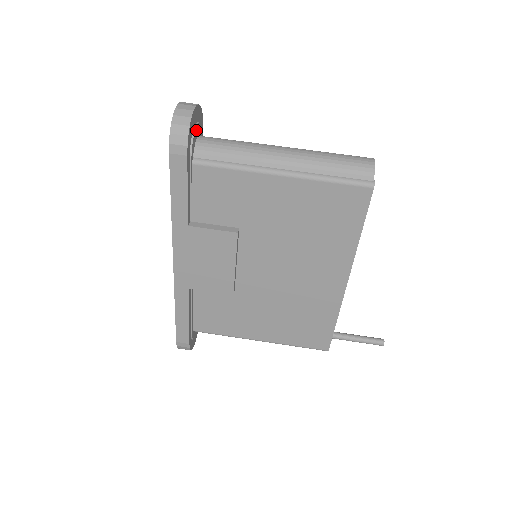
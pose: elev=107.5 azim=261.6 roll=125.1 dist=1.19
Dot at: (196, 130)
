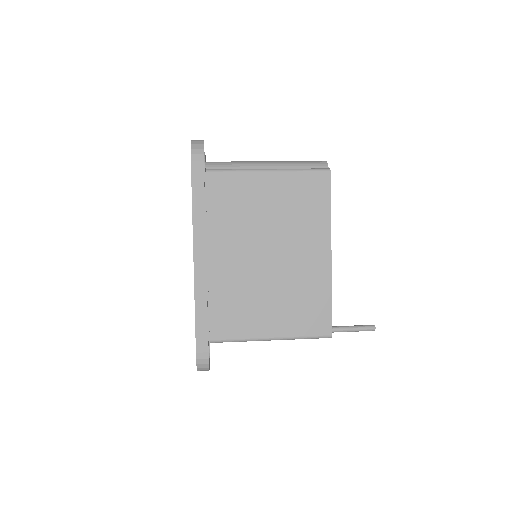
Dot at: occluded
